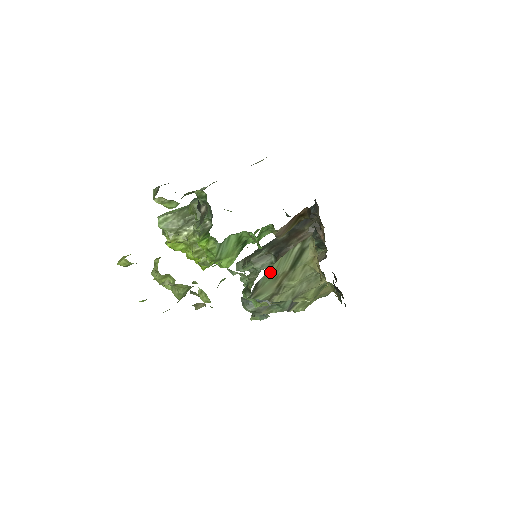
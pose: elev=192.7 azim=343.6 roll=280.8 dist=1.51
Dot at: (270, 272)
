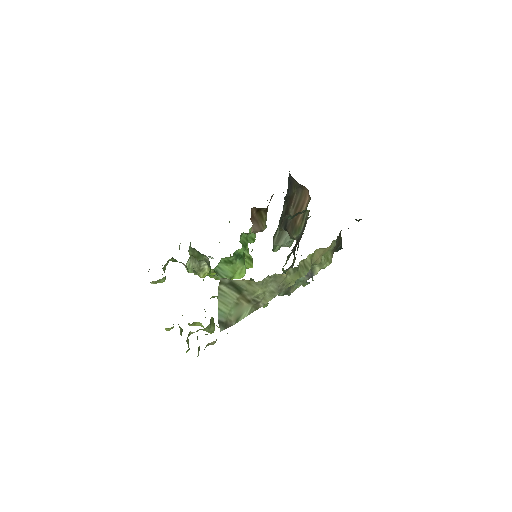
Dot at: (222, 310)
